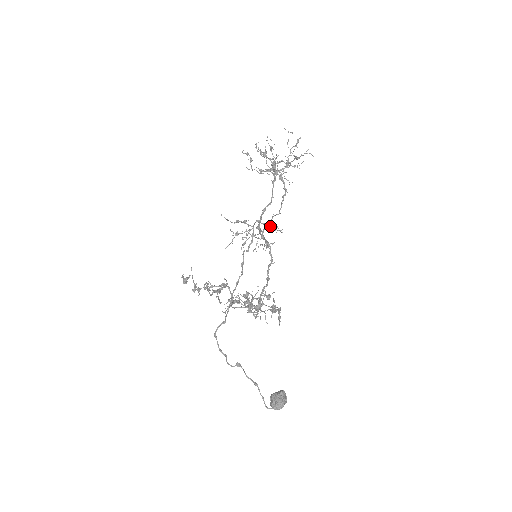
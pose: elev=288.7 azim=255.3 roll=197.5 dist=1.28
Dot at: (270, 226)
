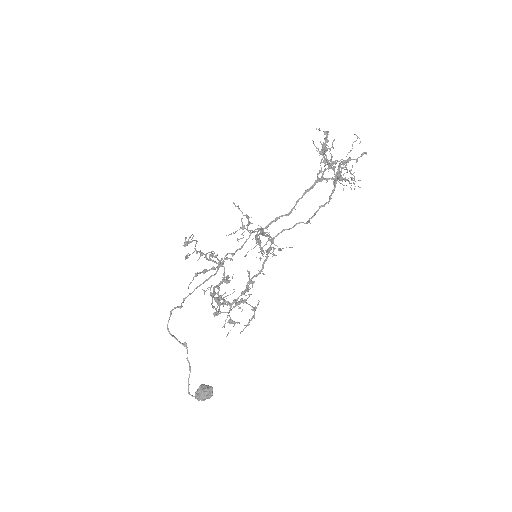
Dot at: (260, 244)
